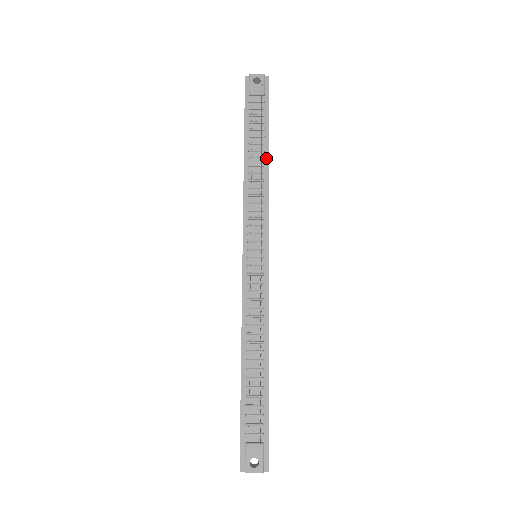
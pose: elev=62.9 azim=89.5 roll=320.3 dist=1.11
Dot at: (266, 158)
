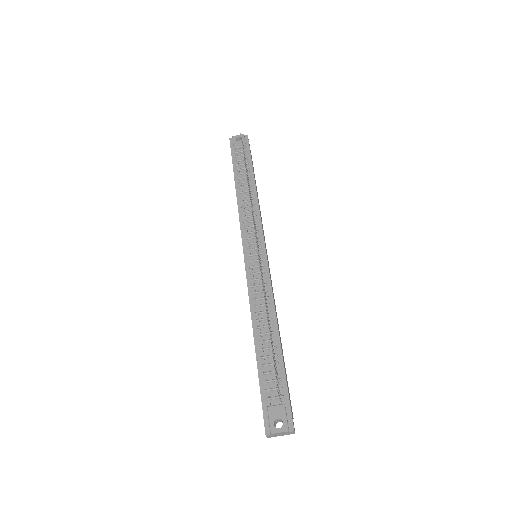
Dot at: (253, 185)
